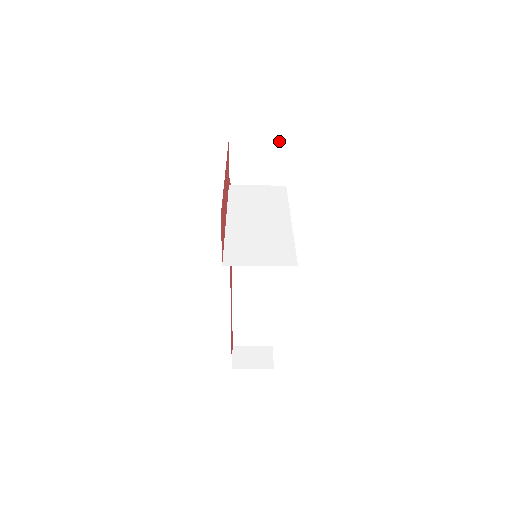
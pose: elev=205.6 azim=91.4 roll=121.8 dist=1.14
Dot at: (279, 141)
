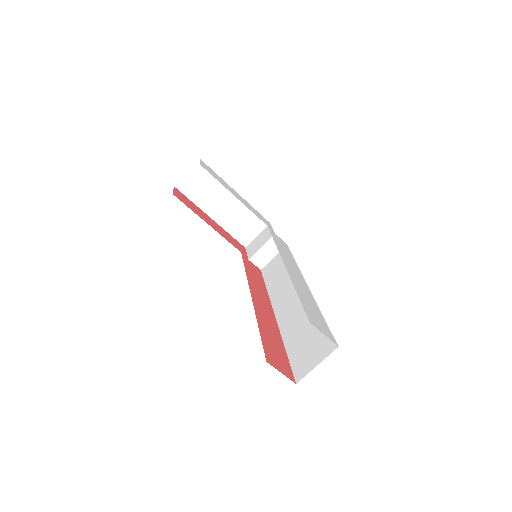
Dot at: (267, 227)
